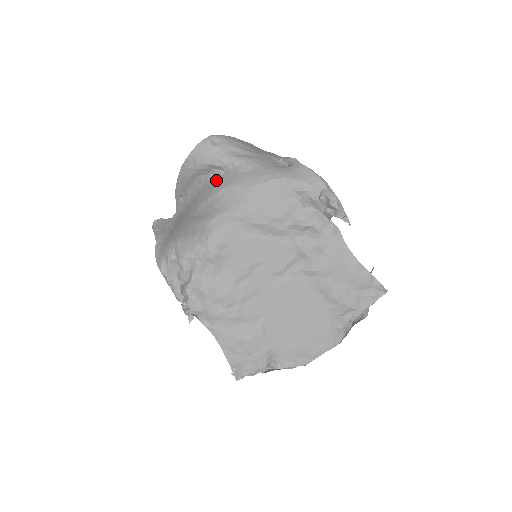
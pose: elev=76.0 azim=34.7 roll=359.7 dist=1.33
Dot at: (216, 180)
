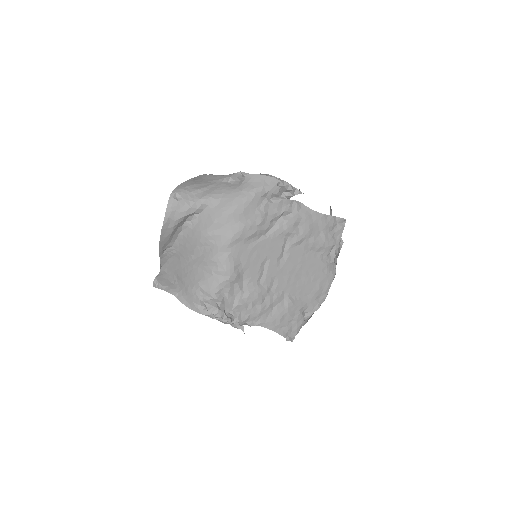
Dot at: (196, 224)
